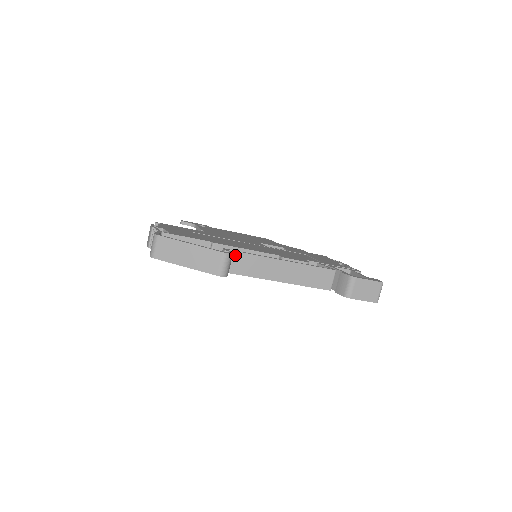
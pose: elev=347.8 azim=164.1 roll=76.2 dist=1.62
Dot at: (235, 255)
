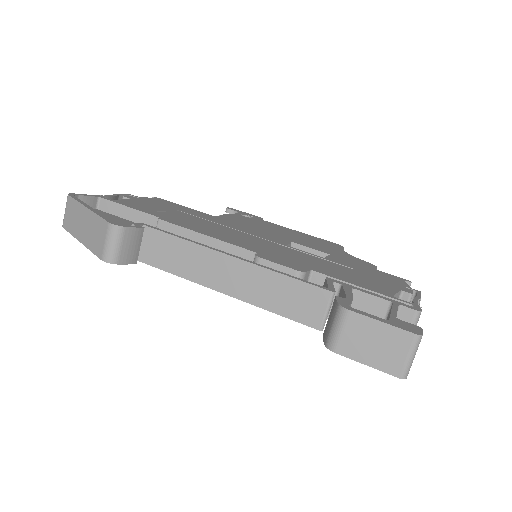
Dot at: (154, 235)
